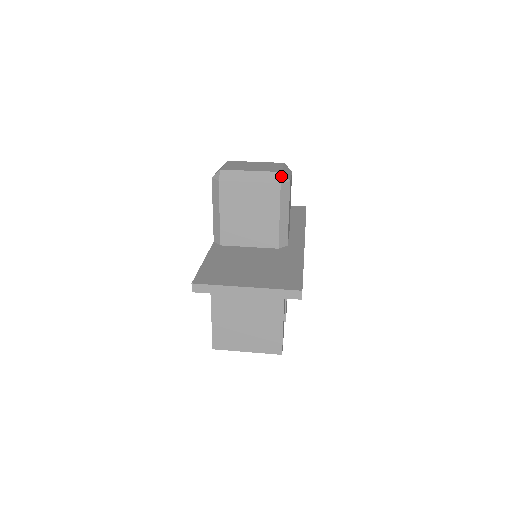
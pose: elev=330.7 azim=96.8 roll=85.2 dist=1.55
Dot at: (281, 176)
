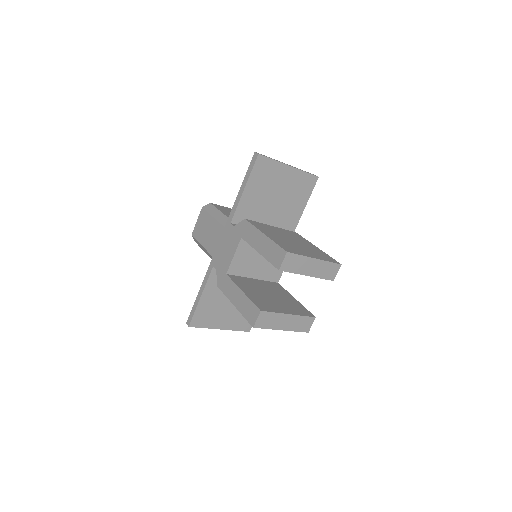
Dot at: occluded
